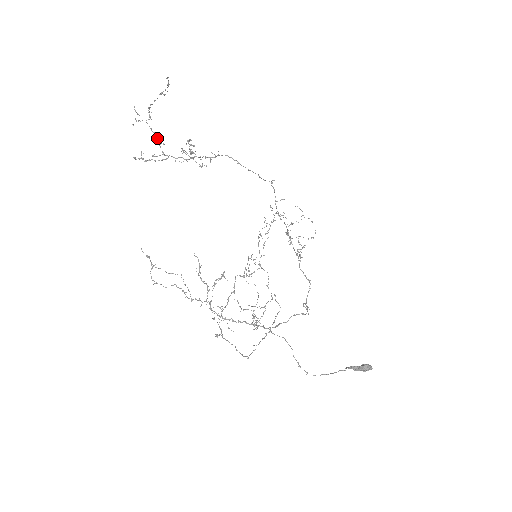
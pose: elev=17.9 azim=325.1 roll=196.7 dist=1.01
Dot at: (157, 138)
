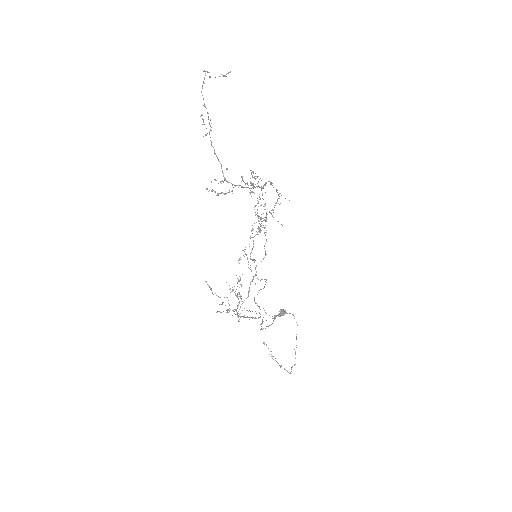
Dot at: (215, 153)
